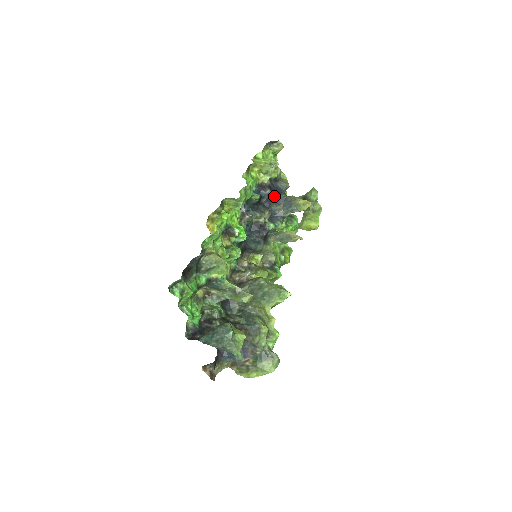
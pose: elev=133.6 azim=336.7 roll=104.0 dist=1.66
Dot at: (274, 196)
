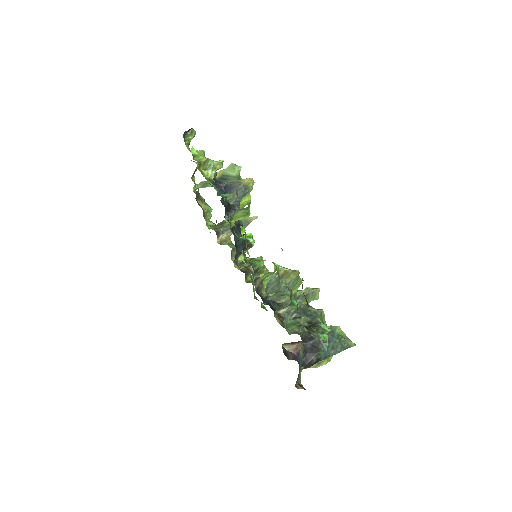
Dot at: occluded
